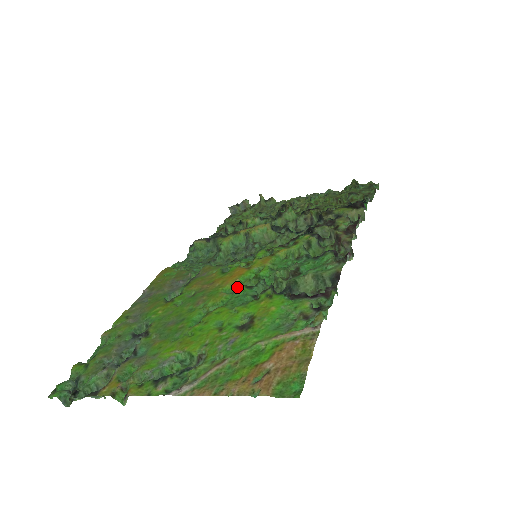
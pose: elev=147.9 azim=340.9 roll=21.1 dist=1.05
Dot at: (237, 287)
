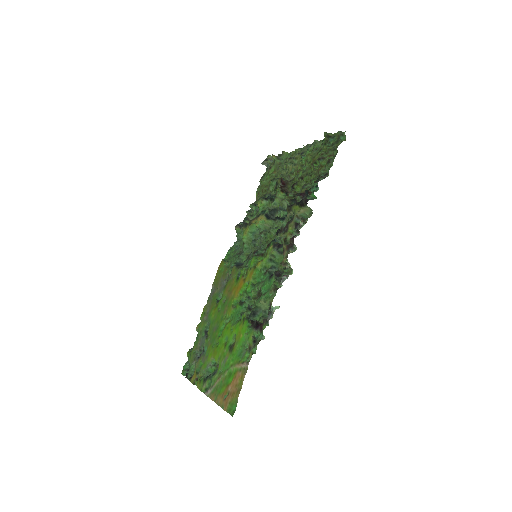
Dot at: (238, 300)
